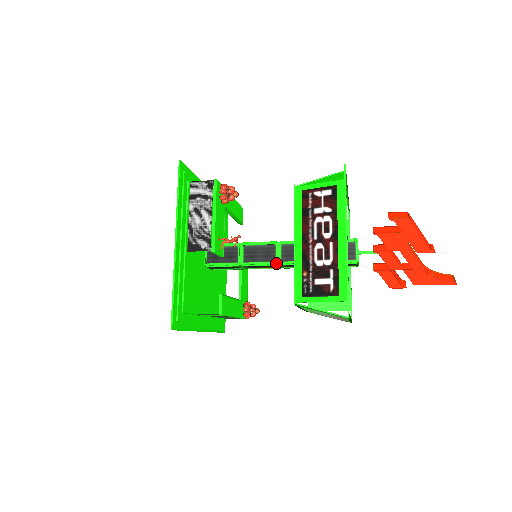
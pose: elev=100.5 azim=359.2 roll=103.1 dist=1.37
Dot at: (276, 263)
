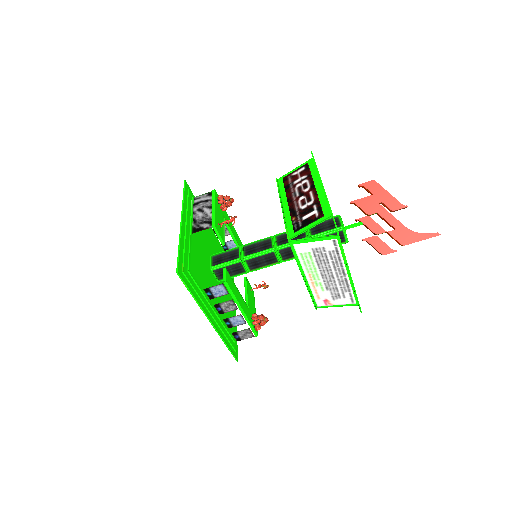
Dot at: (273, 248)
